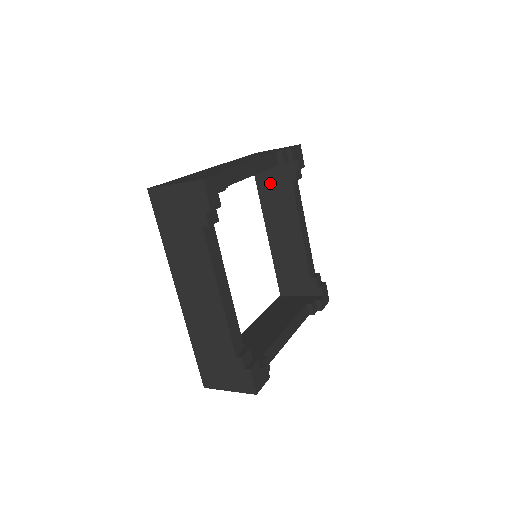
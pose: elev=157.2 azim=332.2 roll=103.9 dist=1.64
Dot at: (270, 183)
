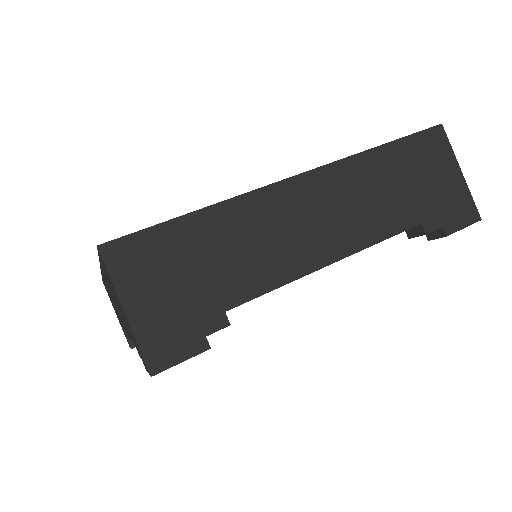
Dot at: occluded
